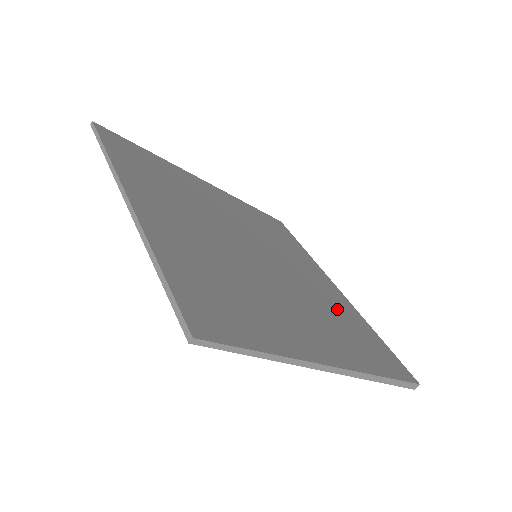
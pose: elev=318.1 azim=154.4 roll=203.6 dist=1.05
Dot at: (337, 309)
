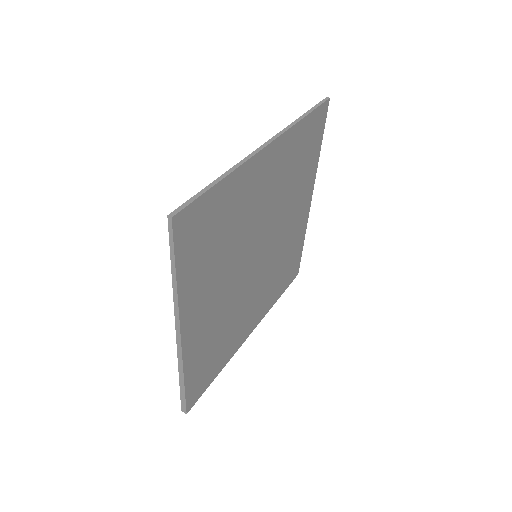
Dot at: (231, 333)
